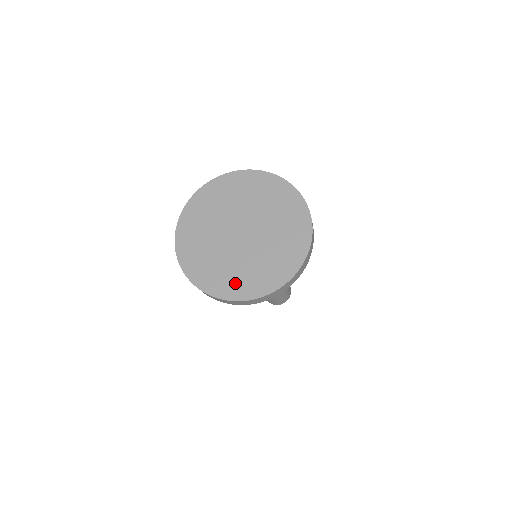
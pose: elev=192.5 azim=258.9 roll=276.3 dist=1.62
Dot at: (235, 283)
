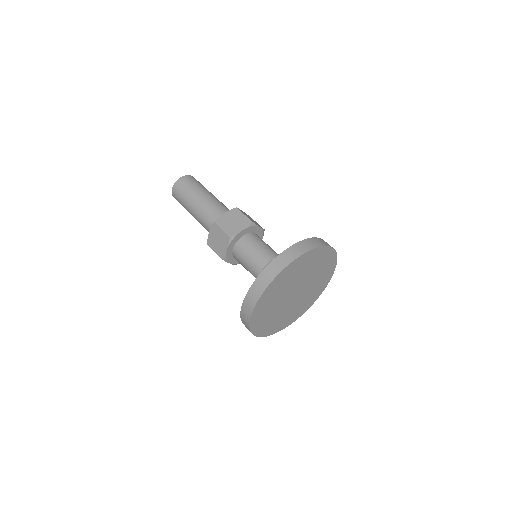
Dot at: (278, 325)
